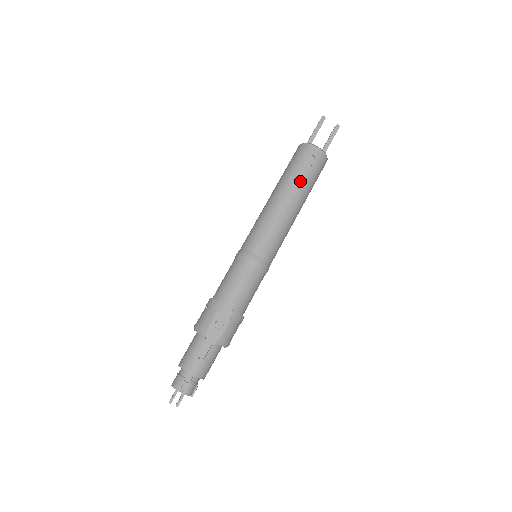
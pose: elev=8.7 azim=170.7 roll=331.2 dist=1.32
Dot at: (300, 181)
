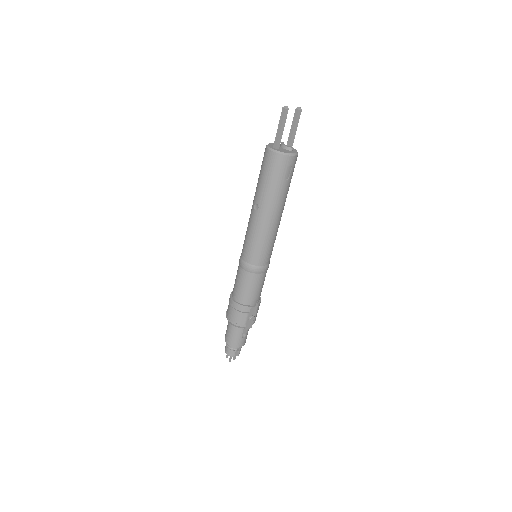
Dot at: (283, 194)
